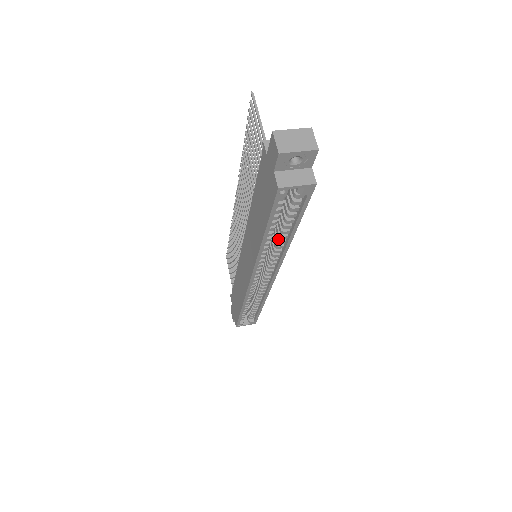
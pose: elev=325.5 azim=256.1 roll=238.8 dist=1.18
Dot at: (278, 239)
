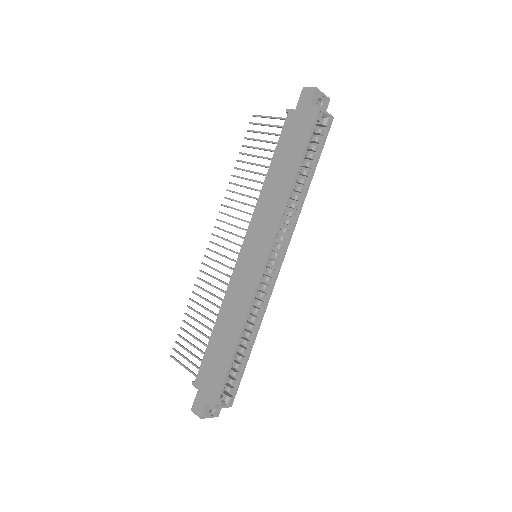
Dot at: (296, 195)
